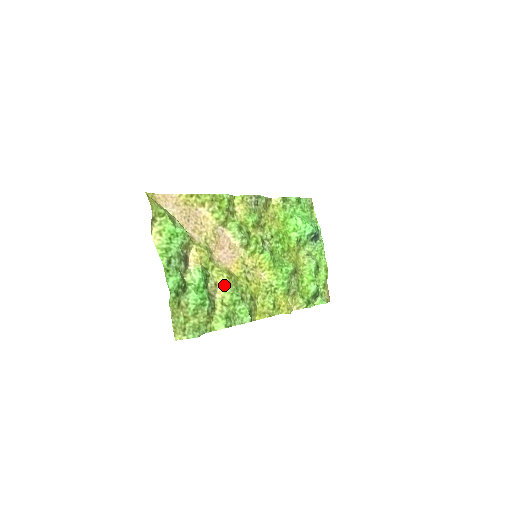
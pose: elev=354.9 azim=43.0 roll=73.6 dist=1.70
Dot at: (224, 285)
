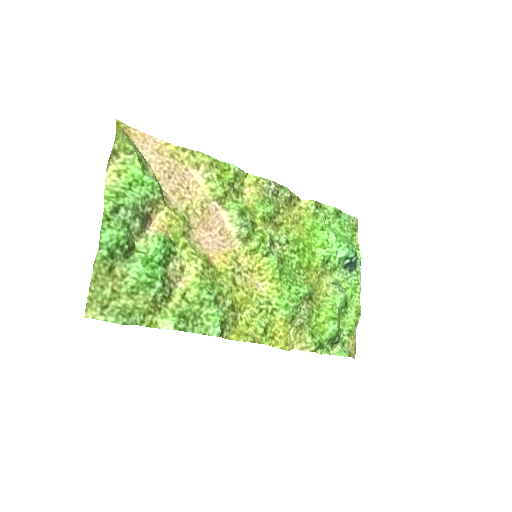
Dot at: (194, 274)
